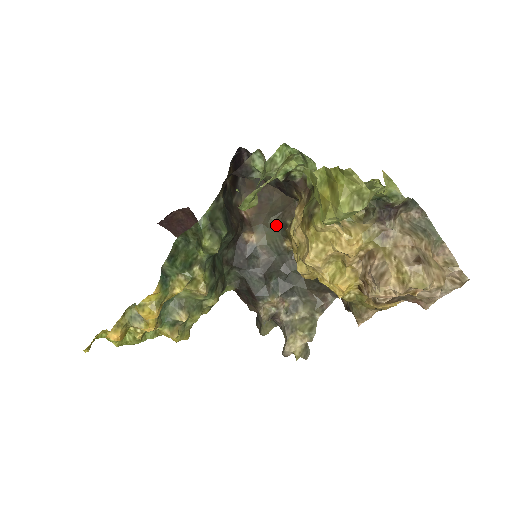
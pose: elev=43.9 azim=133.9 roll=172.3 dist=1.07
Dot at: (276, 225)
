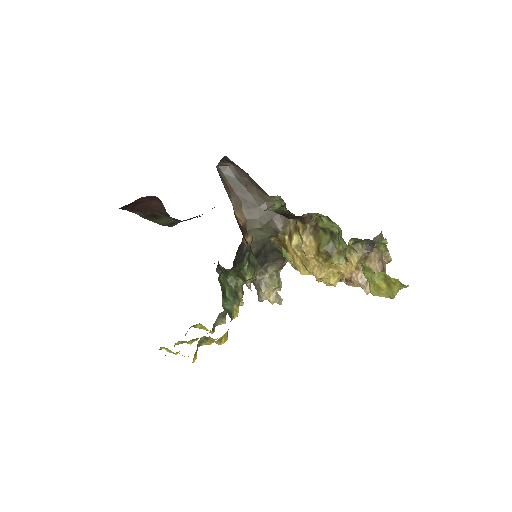
Dot at: (267, 229)
